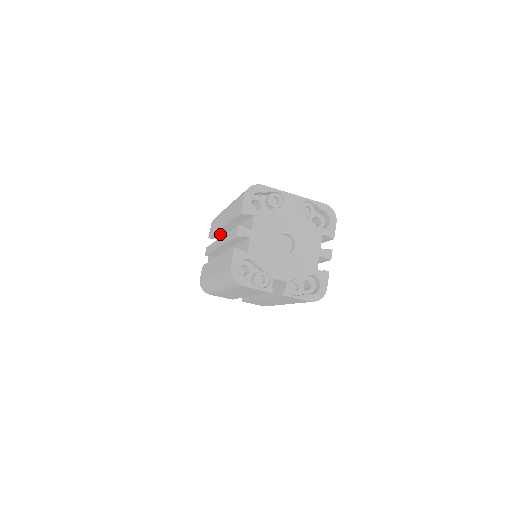
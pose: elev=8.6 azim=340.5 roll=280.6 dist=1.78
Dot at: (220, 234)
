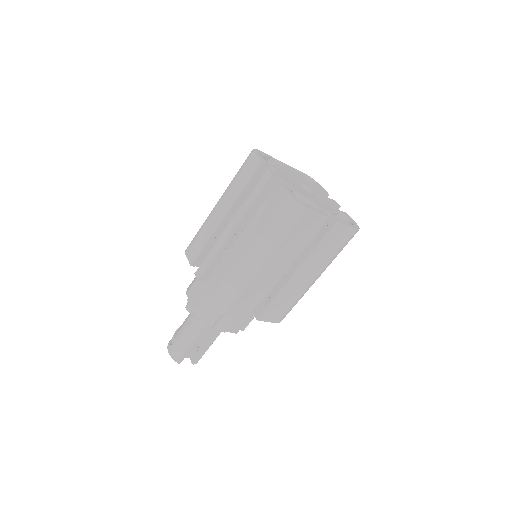
Dot at: (209, 247)
